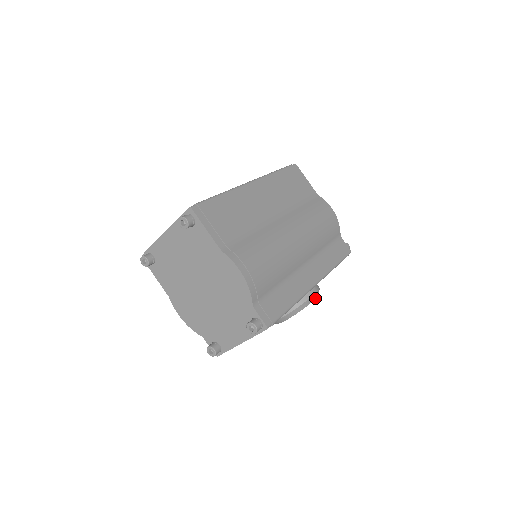
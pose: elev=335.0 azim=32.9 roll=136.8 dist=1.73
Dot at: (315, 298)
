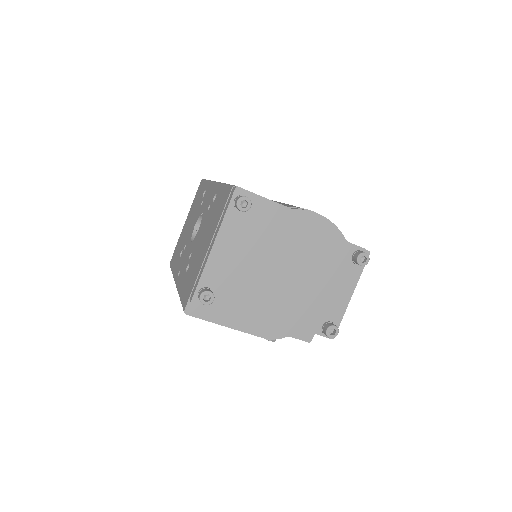
Dot at: occluded
